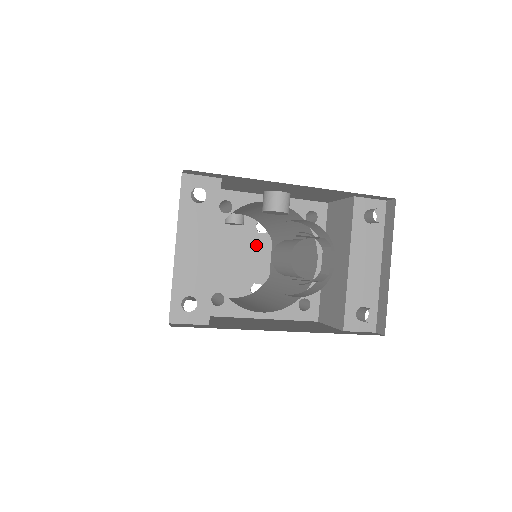
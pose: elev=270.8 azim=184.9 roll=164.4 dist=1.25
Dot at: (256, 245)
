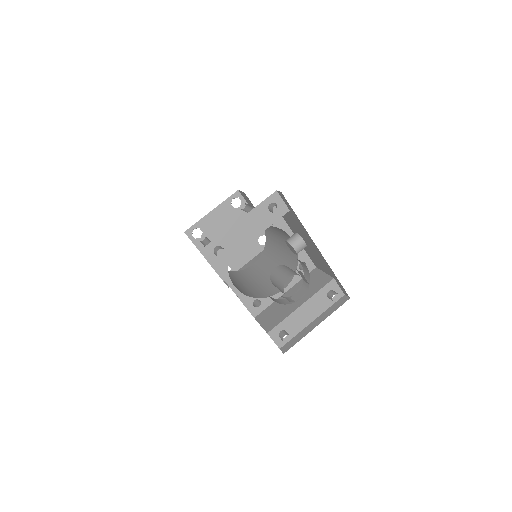
Dot at: (250, 246)
